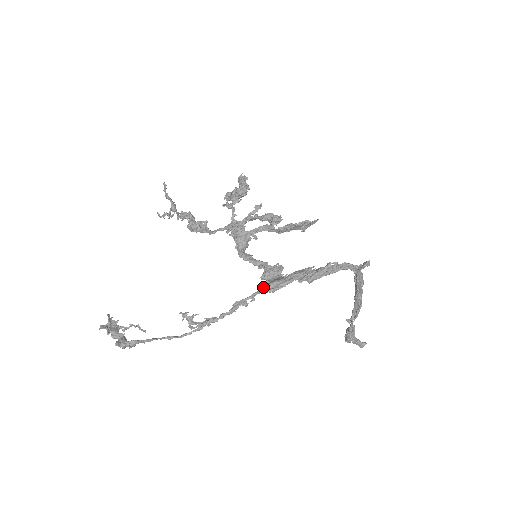
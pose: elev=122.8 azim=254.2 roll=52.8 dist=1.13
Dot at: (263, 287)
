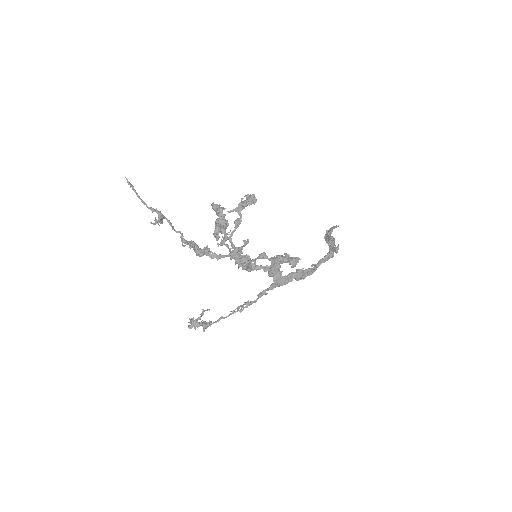
Dot at: (273, 285)
